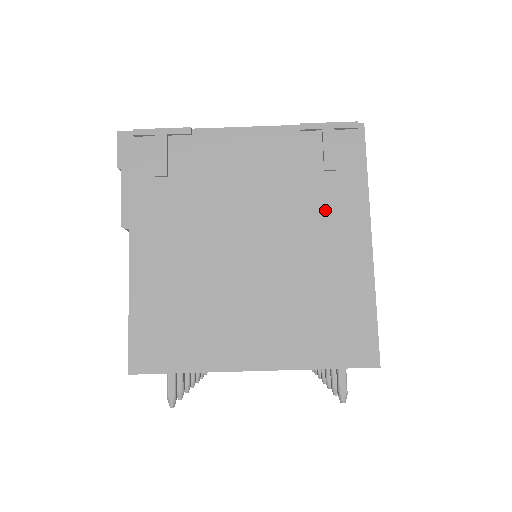
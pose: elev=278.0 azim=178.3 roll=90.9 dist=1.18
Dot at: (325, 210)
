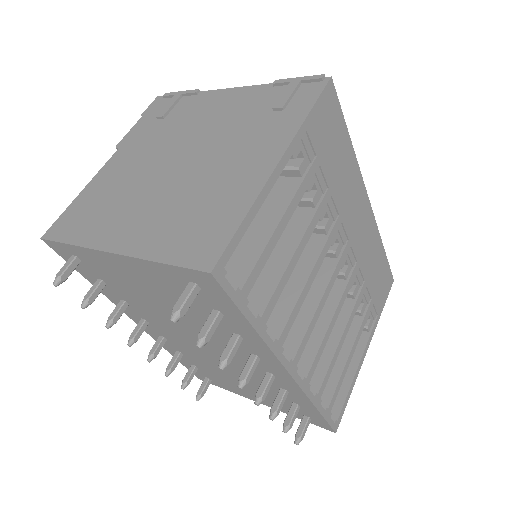
Dot at: (255, 138)
